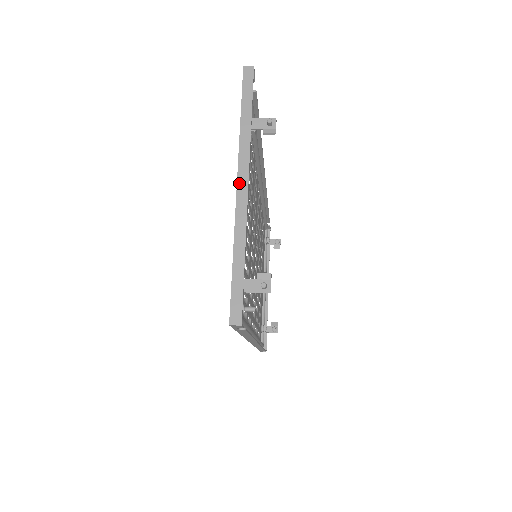
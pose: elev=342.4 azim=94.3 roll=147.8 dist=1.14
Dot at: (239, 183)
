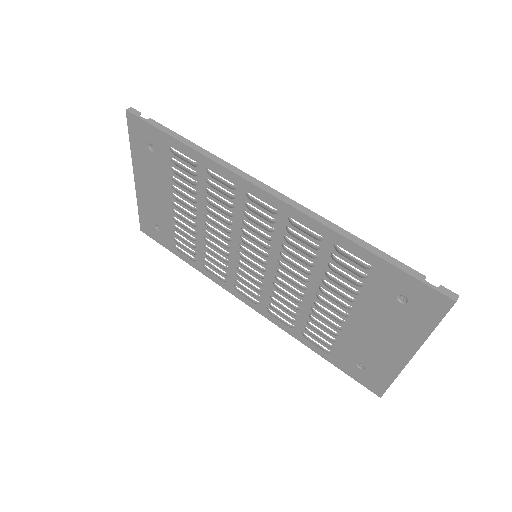
Dot at: occluded
